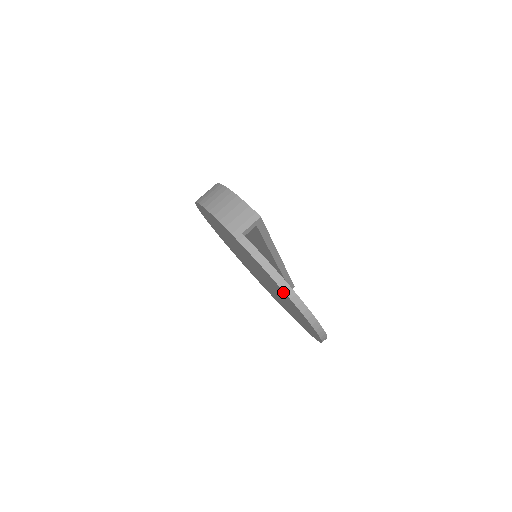
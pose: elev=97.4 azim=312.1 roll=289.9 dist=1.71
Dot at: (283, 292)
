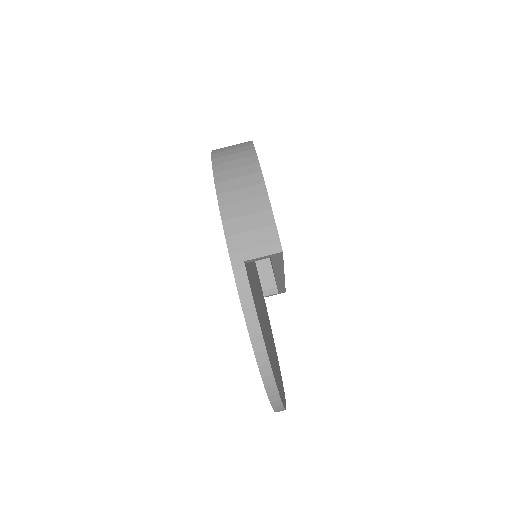
Dot at: occluded
